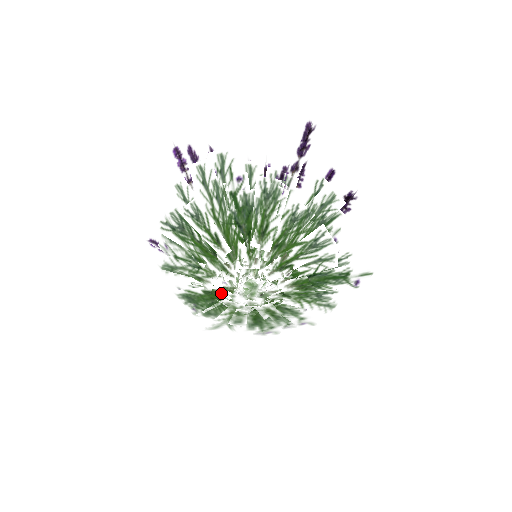
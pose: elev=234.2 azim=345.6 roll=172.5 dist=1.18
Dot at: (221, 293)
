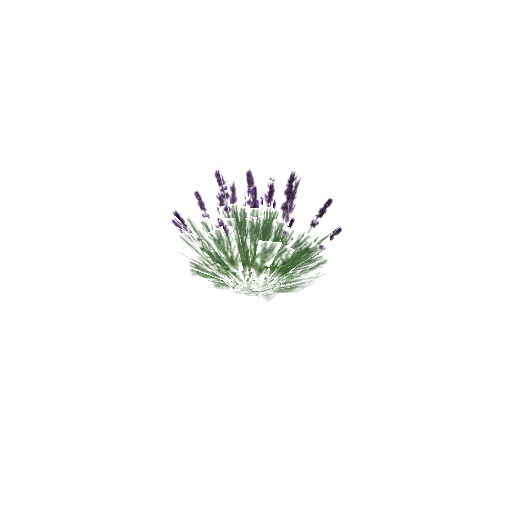
Dot at: (247, 292)
